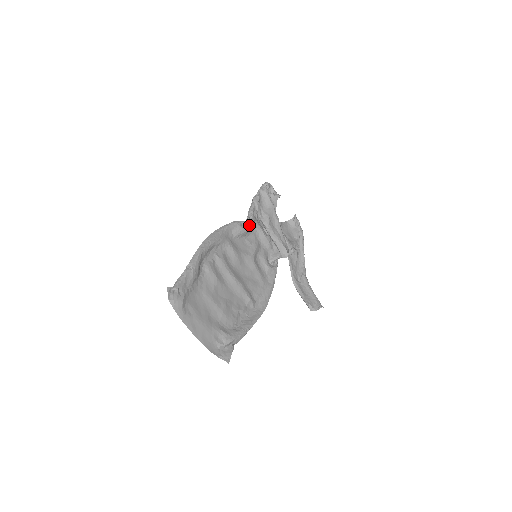
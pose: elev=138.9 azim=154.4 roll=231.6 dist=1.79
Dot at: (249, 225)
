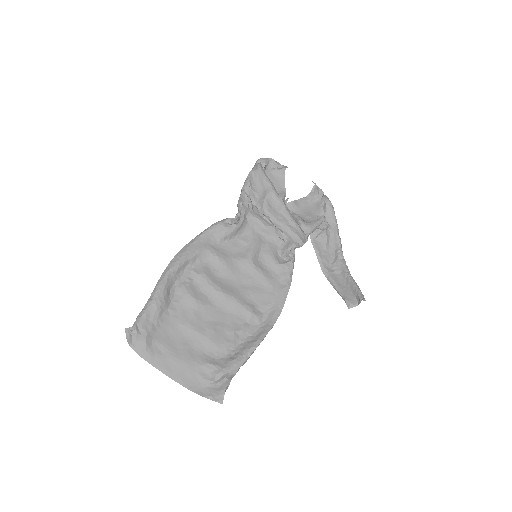
Dot at: (238, 221)
